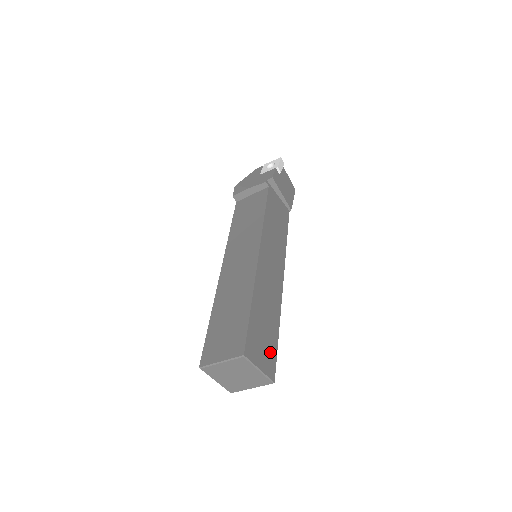
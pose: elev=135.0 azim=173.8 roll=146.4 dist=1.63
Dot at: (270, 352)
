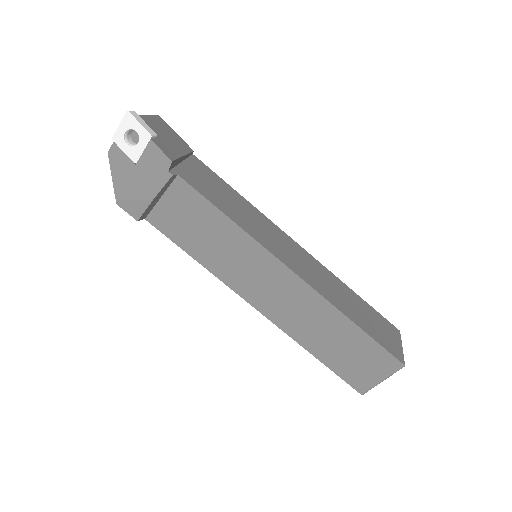
Dot at: (381, 321)
